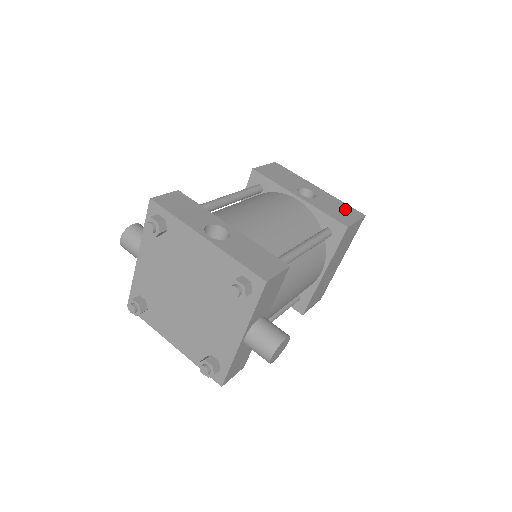
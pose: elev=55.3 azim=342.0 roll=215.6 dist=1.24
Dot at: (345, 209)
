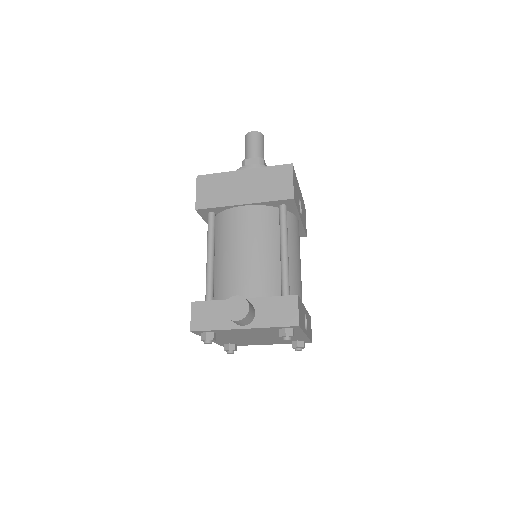
Dot at: (304, 210)
